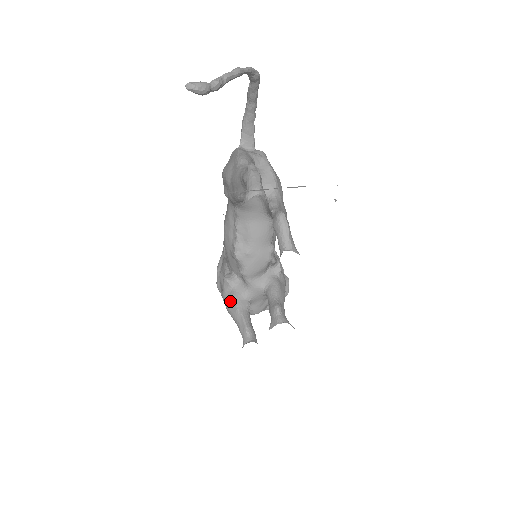
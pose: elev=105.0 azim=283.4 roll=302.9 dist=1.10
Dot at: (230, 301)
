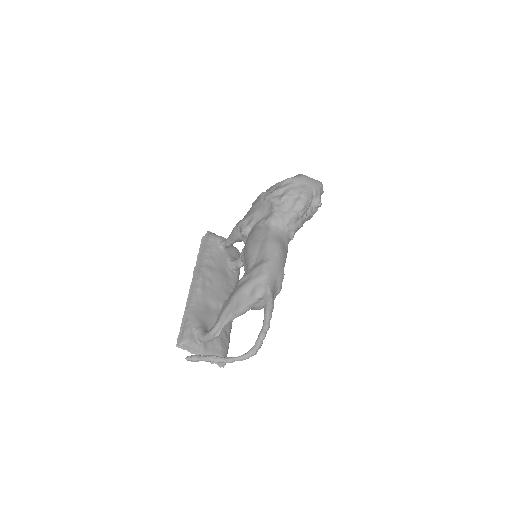
Dot at: (236, 233)
